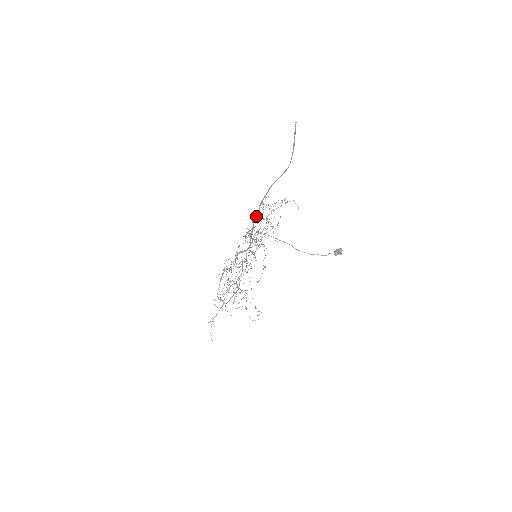
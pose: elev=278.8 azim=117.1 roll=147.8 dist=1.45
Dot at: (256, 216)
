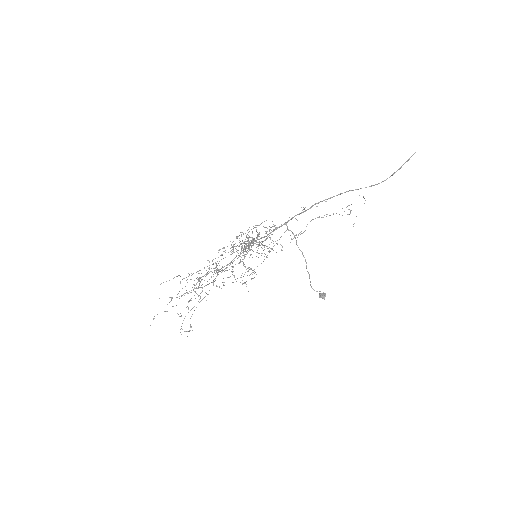
Dot at: (300, 213)
